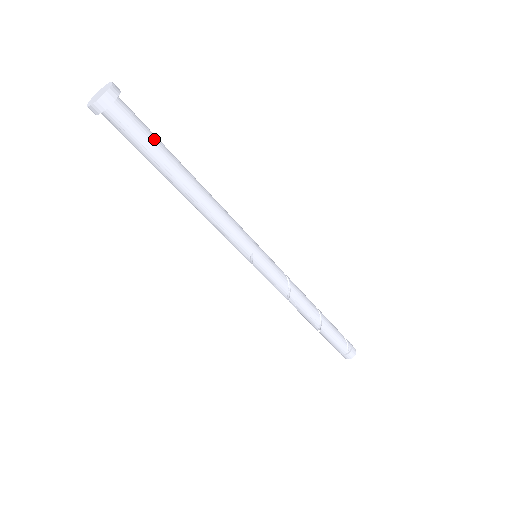
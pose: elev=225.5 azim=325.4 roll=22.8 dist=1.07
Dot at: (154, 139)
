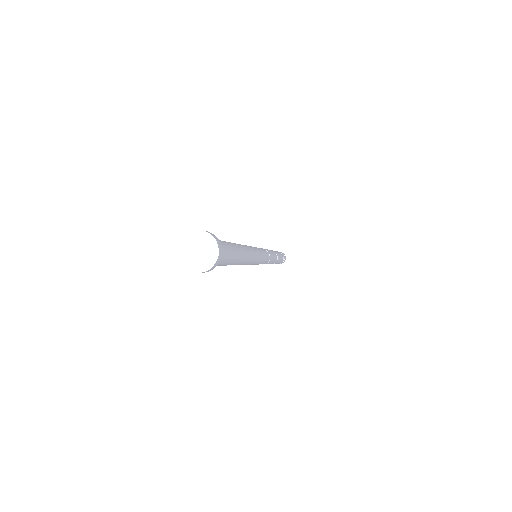
Dot at: (228, 260)
